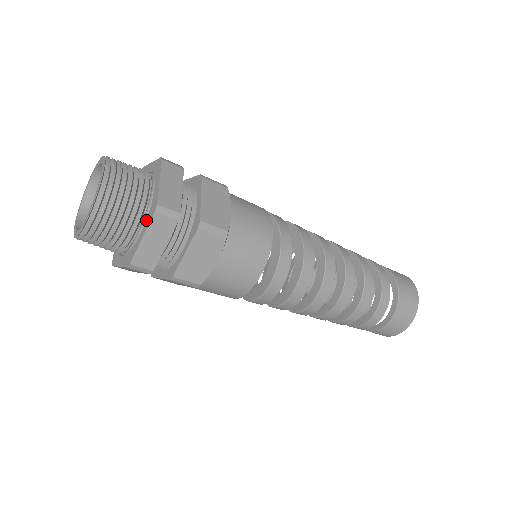
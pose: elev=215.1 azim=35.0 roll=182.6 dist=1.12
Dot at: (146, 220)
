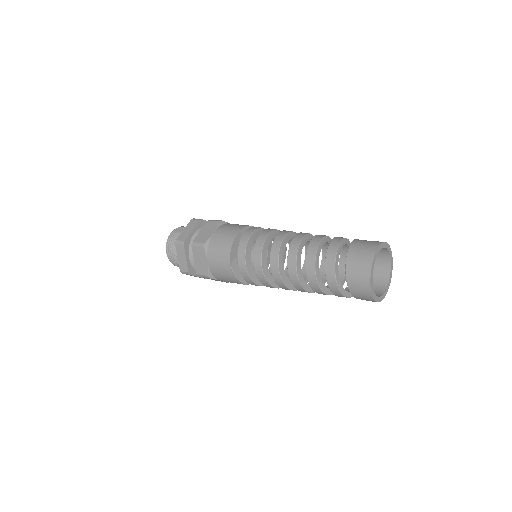
Dot at: occluded
